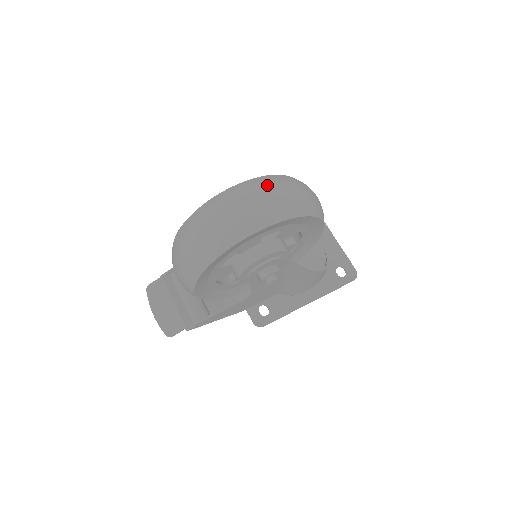
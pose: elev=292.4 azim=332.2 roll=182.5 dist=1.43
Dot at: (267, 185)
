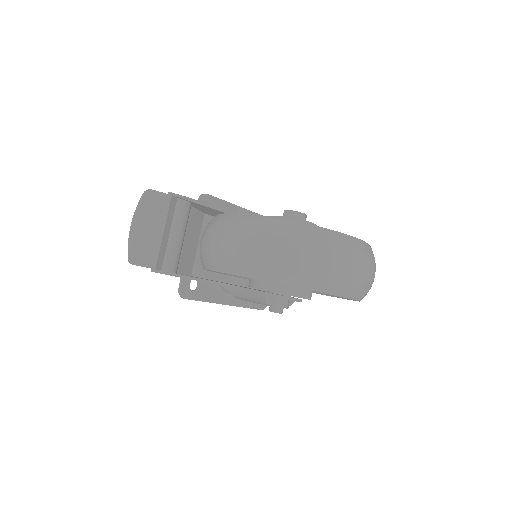
Dot at: (374, 262)
